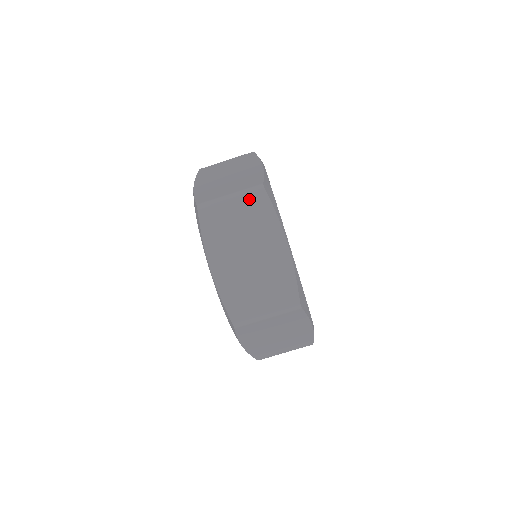
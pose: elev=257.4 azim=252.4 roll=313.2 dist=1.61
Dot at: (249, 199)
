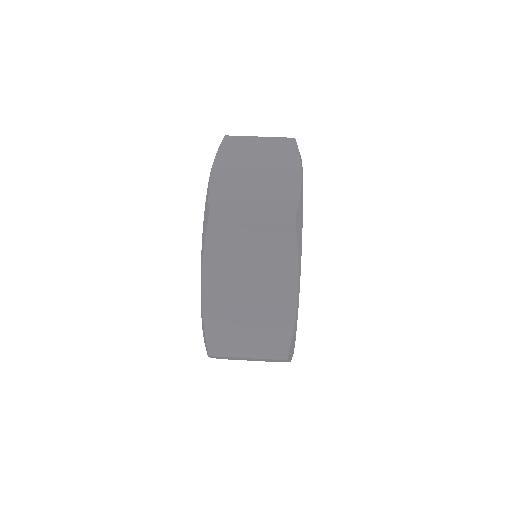
Dot at: occluded
